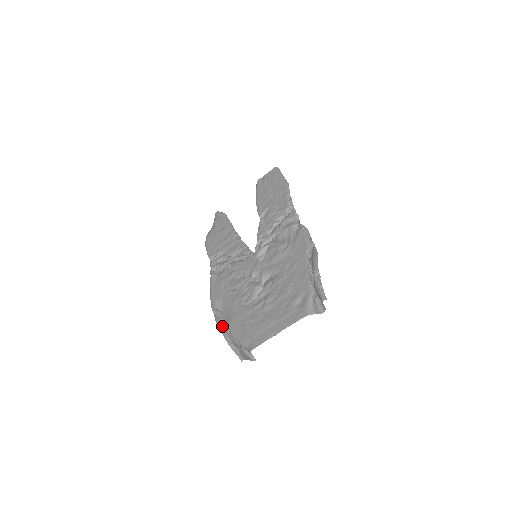
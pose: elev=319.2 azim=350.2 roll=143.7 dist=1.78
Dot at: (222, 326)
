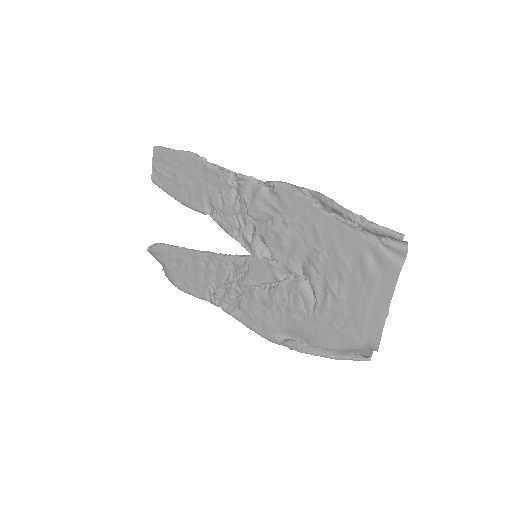
Dot at: (310, 351)
